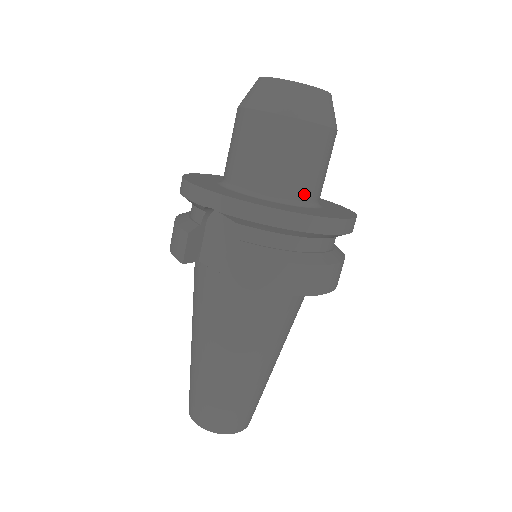
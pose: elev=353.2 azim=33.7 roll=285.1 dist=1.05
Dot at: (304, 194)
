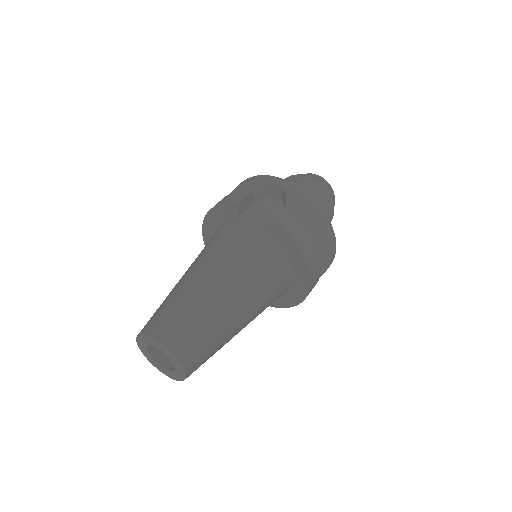
Dot at: occluded
